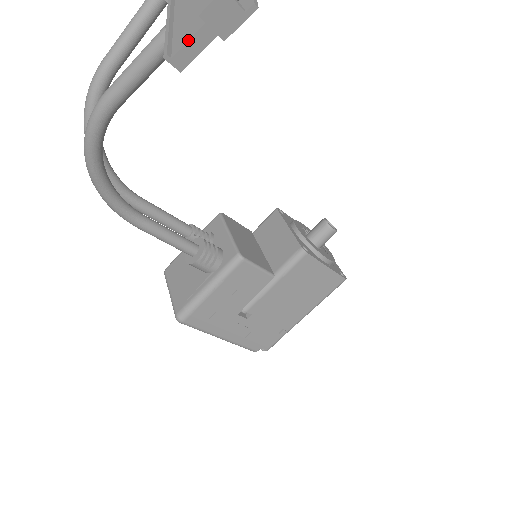
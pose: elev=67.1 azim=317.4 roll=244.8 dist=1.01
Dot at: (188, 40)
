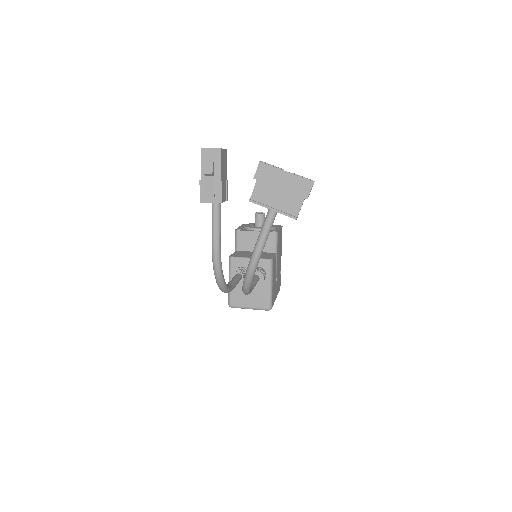
Dot at: occluded
